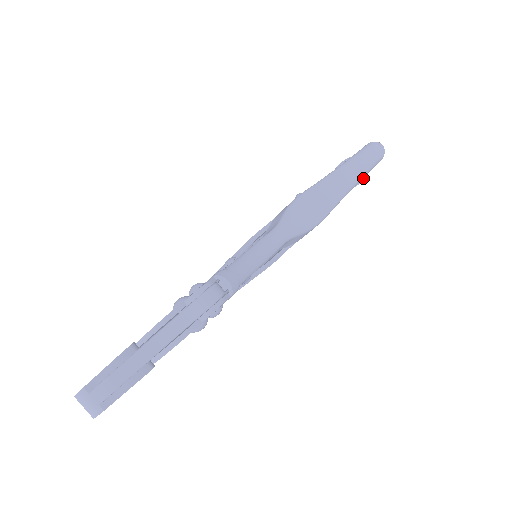
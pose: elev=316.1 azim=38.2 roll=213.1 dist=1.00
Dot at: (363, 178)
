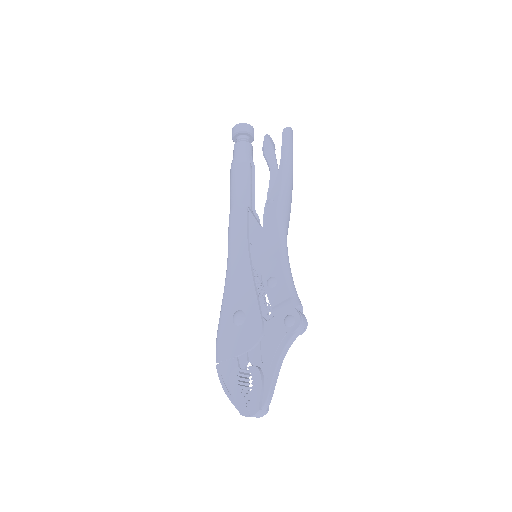
Dot at: occluded
